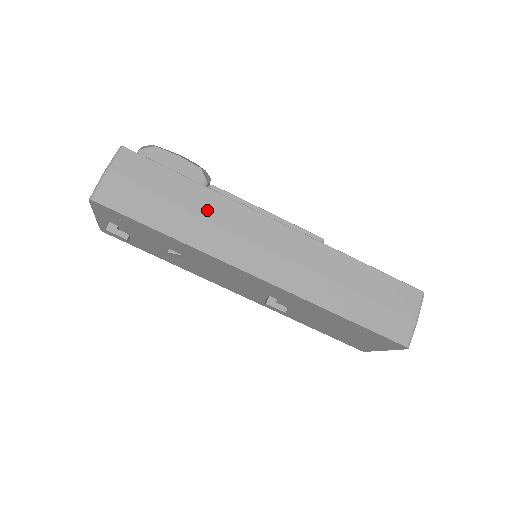
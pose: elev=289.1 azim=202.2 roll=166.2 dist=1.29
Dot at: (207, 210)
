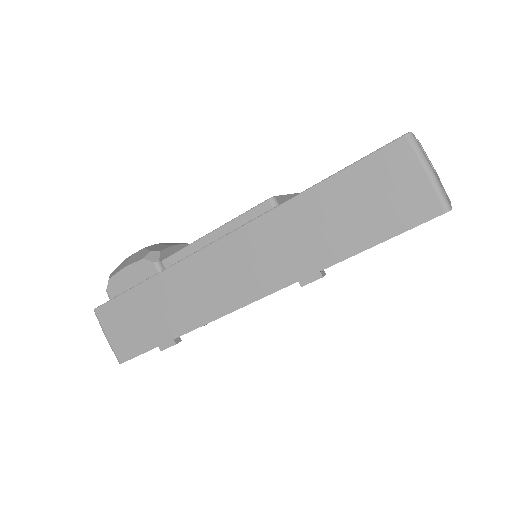
Dot at: (173, 292)
